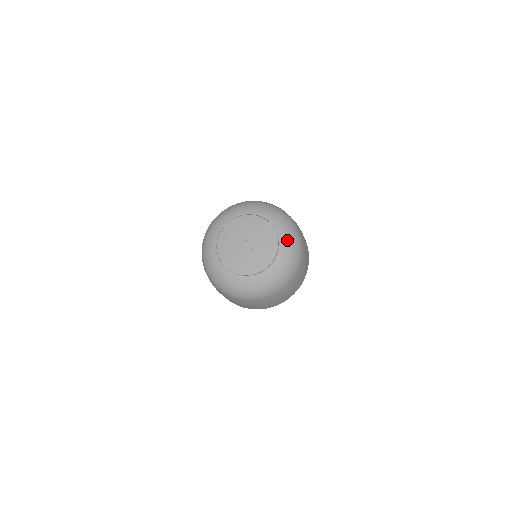
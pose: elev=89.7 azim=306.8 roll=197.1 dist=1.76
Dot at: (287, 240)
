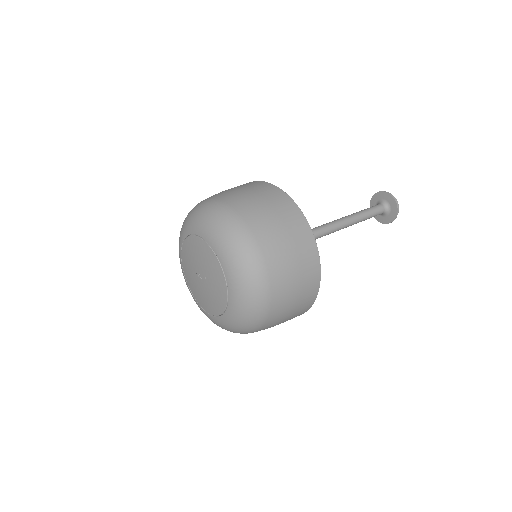
Dot at: (215, 237)
